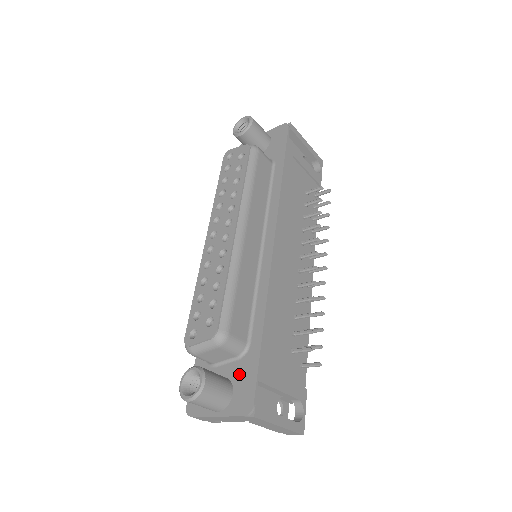
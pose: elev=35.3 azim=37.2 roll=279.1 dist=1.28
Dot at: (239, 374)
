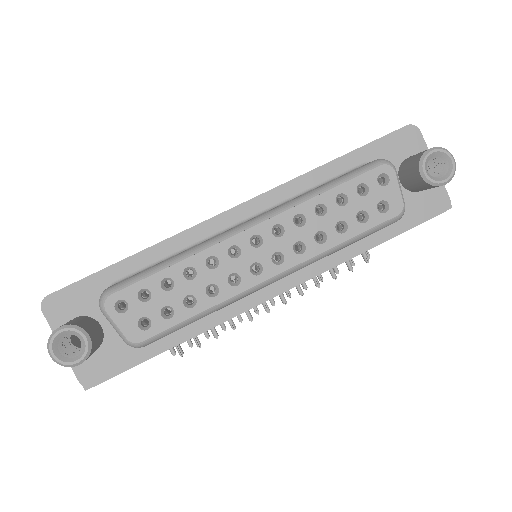
Dot at: (115, 348)
